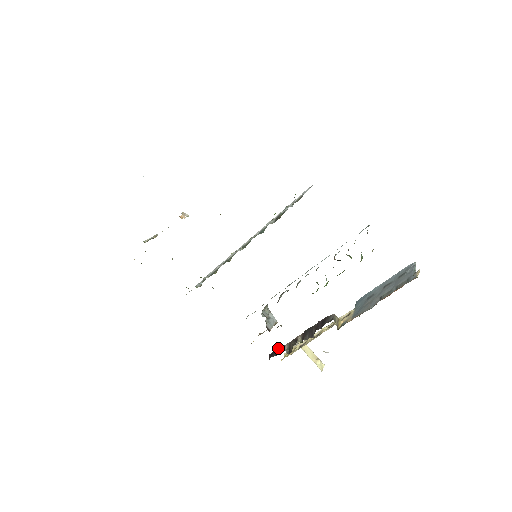
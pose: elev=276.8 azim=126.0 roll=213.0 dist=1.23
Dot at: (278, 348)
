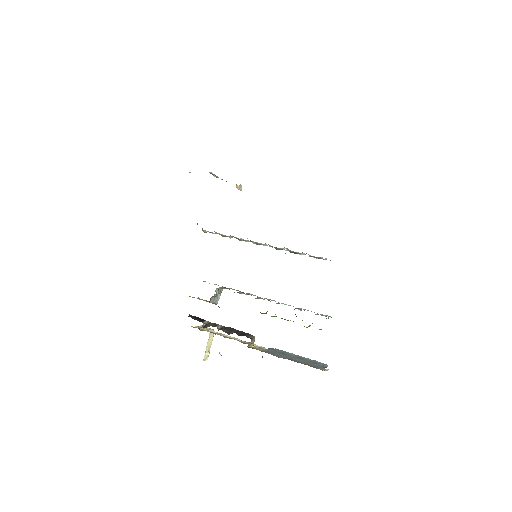
Dot at: occluded
